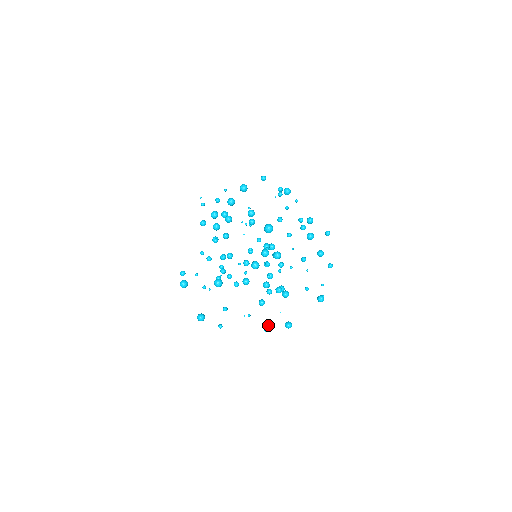
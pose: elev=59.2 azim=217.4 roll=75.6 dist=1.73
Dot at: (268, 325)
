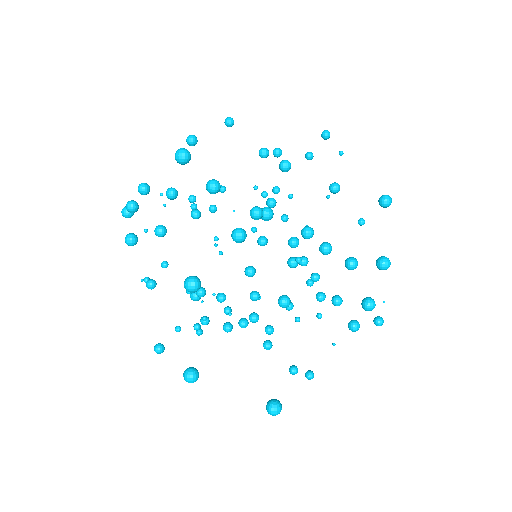
Dot at: (366, 306)
